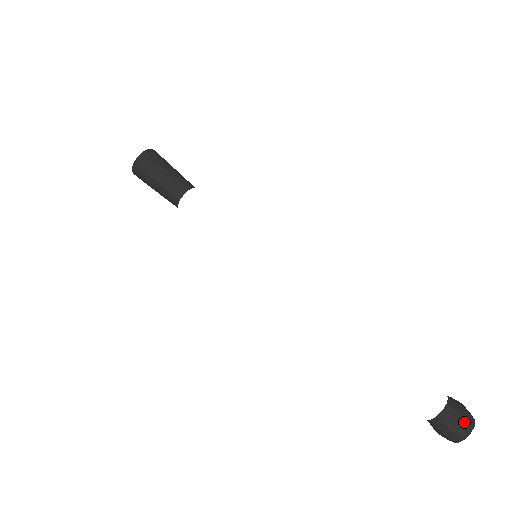
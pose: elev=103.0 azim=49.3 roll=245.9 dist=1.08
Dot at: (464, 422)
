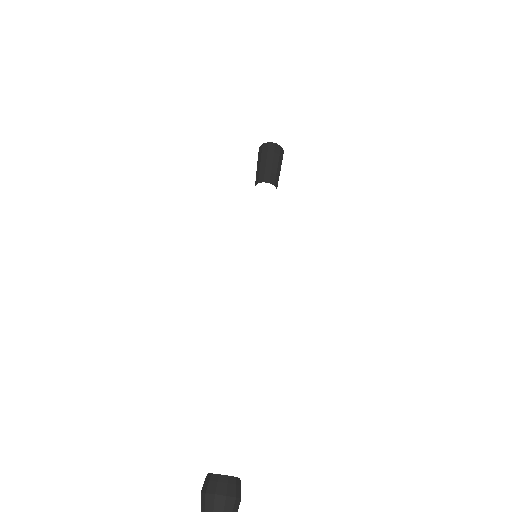
Dot at: (230, 503)
